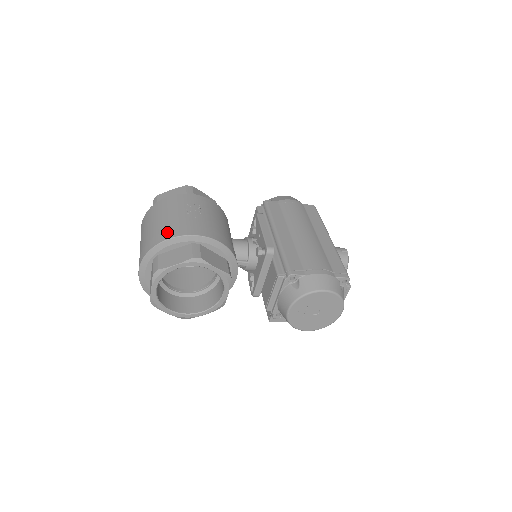
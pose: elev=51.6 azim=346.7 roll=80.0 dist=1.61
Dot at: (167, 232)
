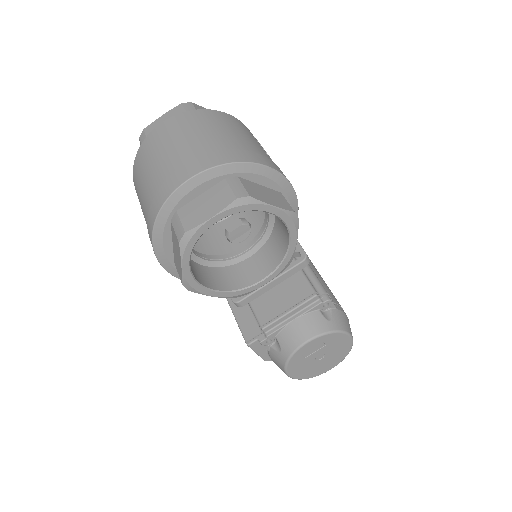
Dot at: (261, 156)
